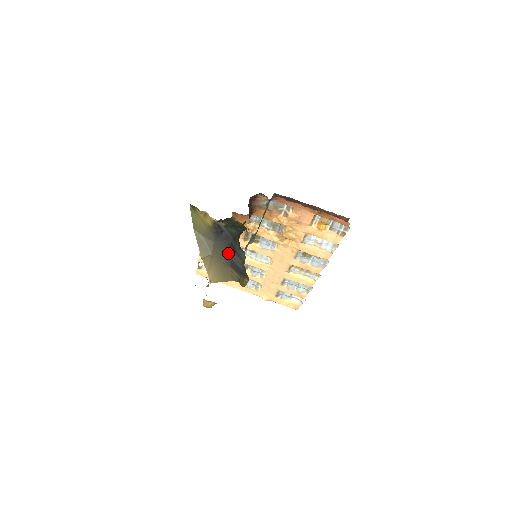
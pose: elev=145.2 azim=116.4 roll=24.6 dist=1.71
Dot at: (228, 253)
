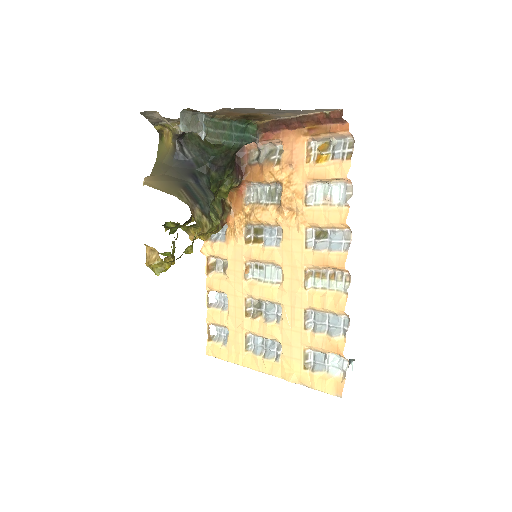
Dot at: (187, 180)
